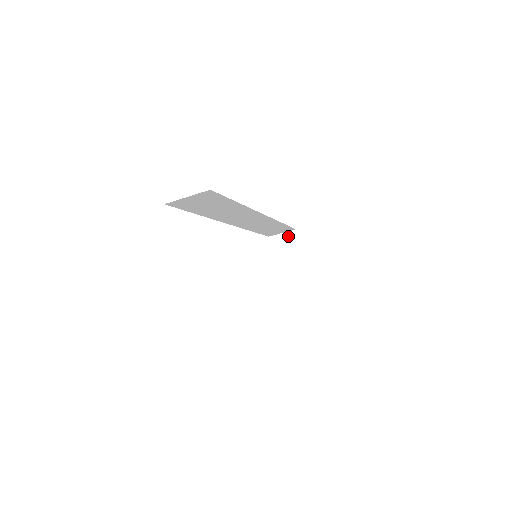
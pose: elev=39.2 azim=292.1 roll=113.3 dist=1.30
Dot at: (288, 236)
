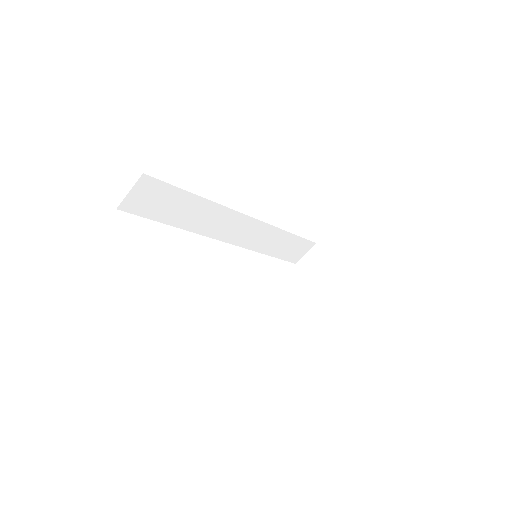
Dot at: (312, 253)
